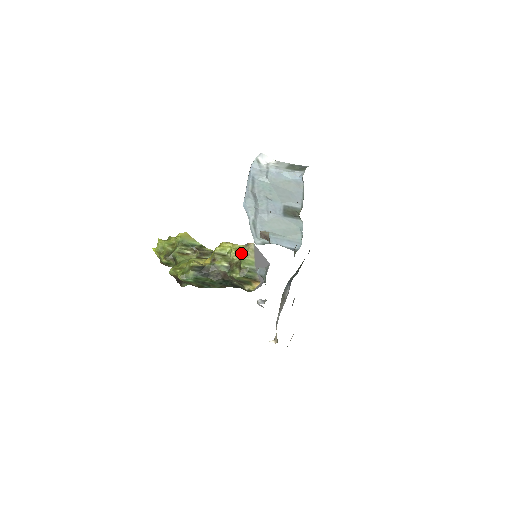
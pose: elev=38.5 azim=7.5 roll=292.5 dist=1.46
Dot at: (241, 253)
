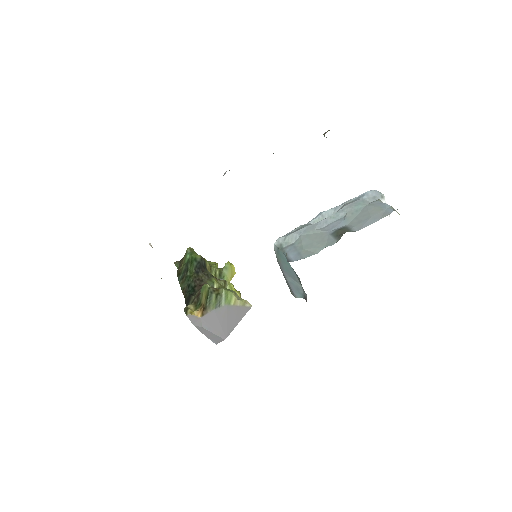
Dot at: occluded
